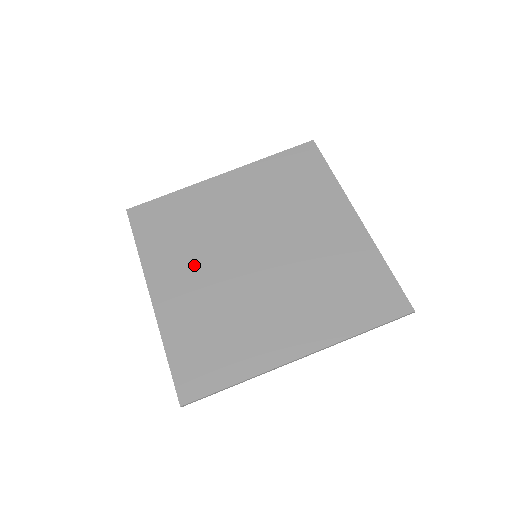
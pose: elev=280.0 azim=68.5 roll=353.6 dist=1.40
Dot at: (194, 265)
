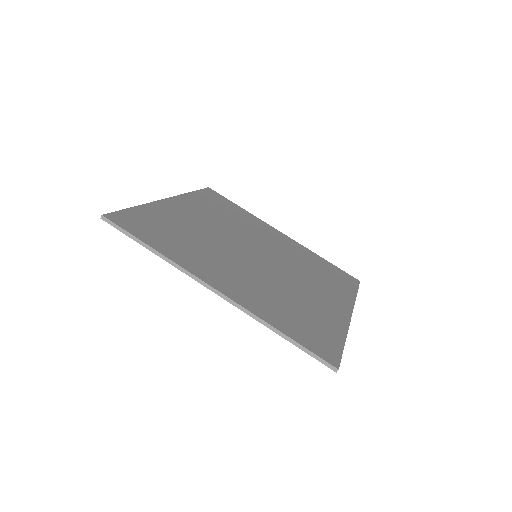
Dot at: (213, 221)
